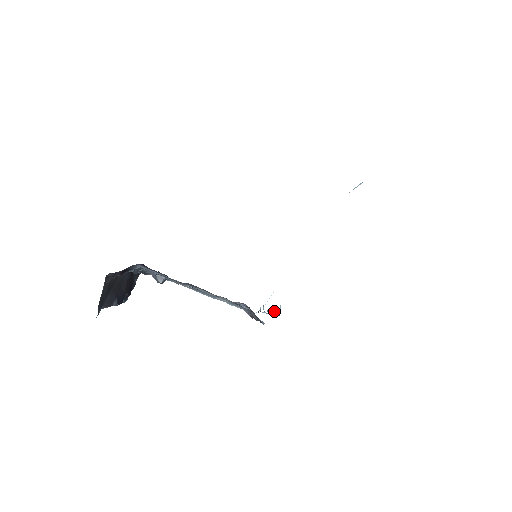
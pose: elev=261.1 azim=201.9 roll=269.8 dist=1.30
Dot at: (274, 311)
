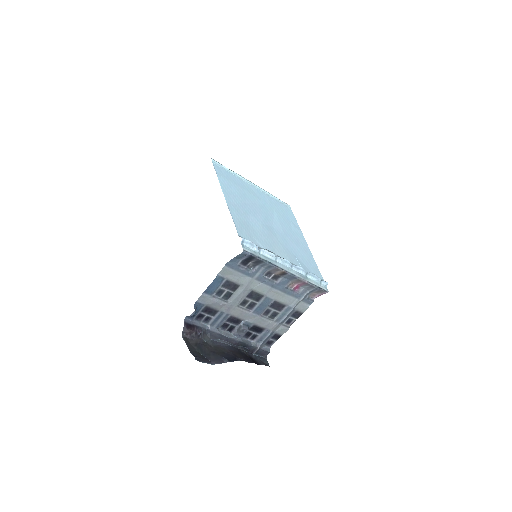
Dot at: (263, 249)
